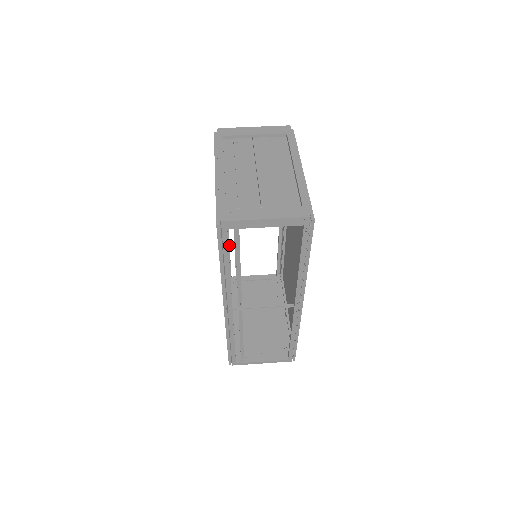
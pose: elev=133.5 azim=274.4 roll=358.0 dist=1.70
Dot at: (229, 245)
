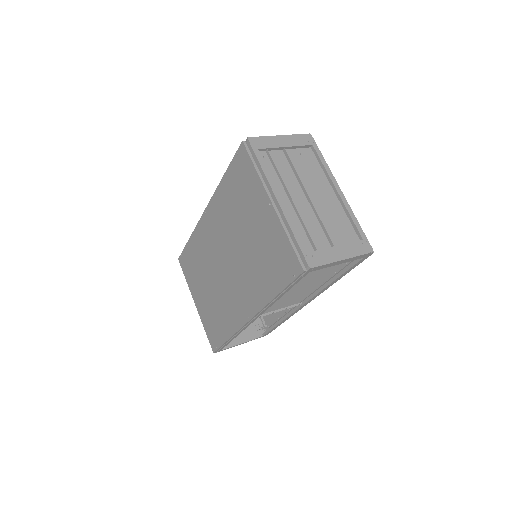
Dot at: occluded
